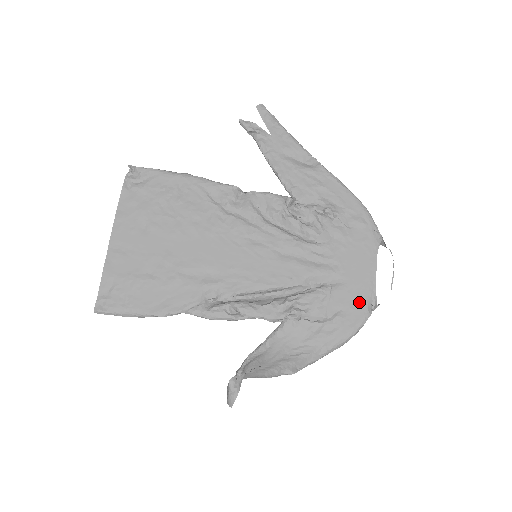
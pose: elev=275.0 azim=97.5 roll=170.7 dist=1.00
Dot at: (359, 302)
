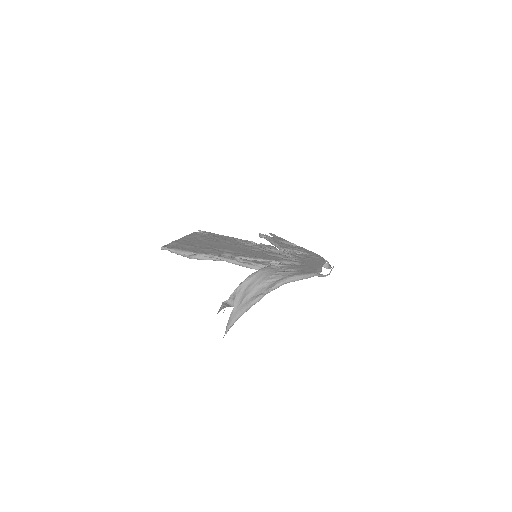
Dot at: (311, 269)
